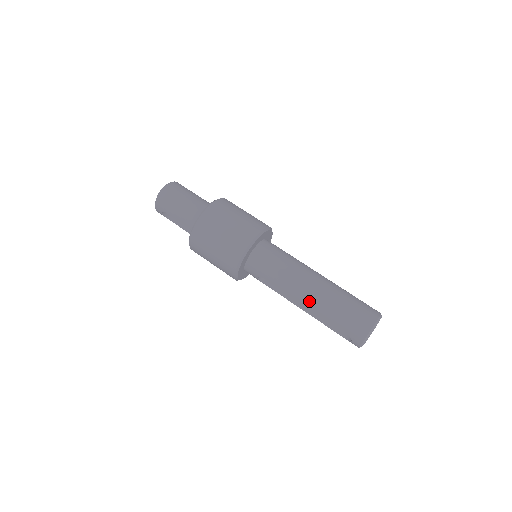
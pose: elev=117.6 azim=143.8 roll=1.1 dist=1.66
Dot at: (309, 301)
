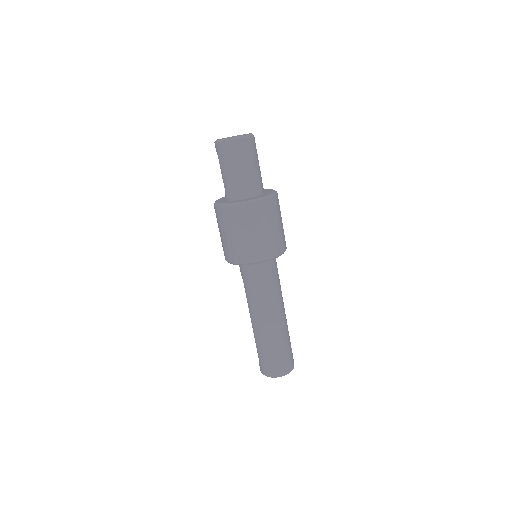
Dot at: (256, 326)
